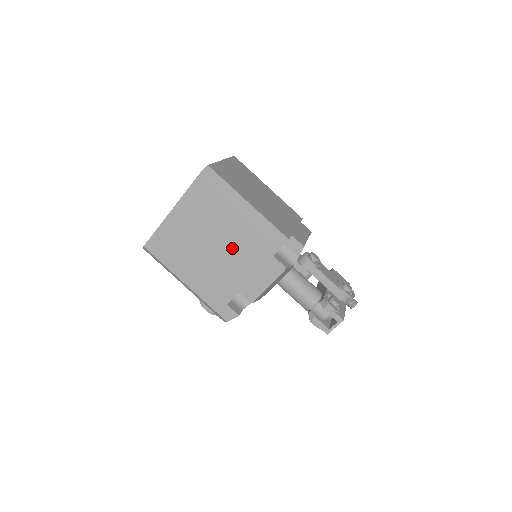
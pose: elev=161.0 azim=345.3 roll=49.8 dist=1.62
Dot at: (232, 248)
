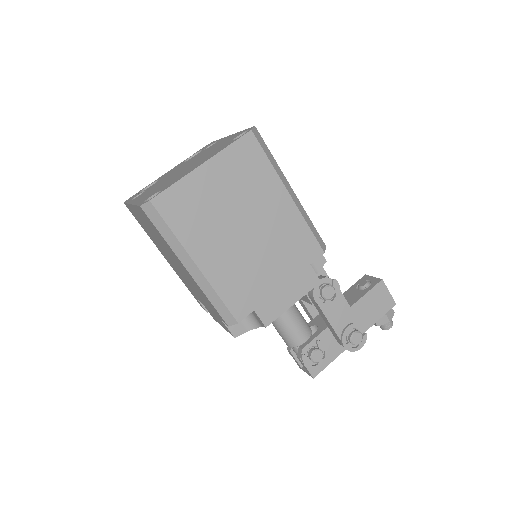
Dot at: (188, 279)
